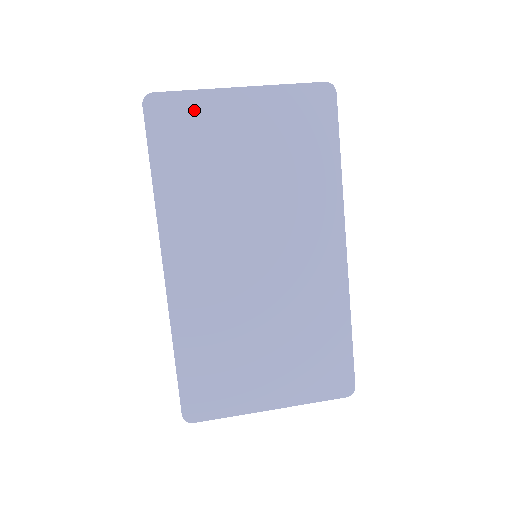
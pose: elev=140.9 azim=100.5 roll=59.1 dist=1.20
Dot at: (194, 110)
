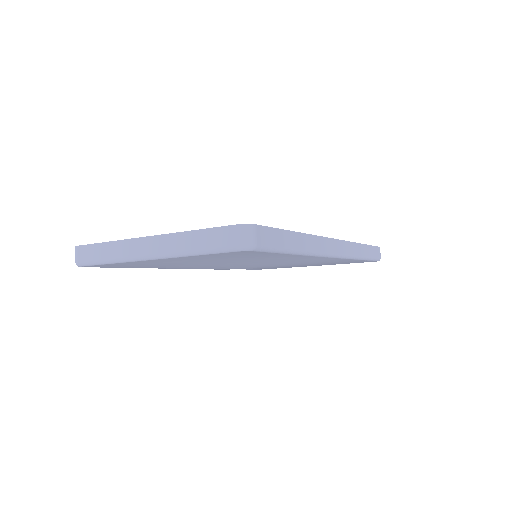
Dot at: occluded
